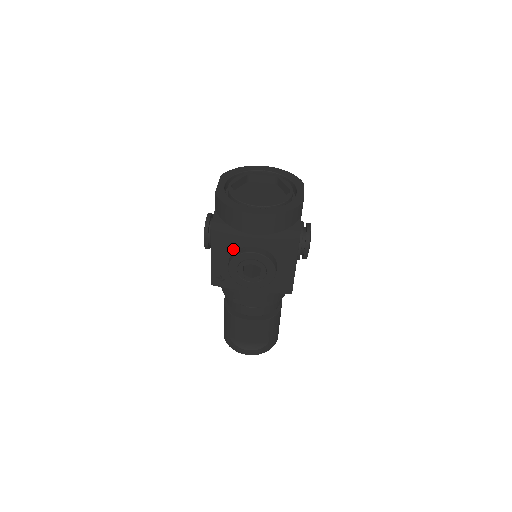
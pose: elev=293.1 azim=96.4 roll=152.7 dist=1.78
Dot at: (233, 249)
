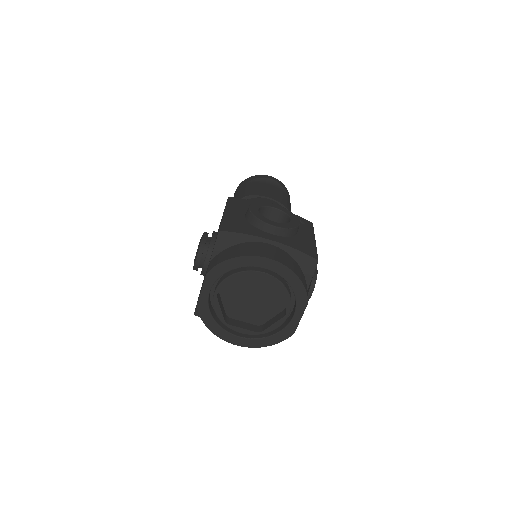
Dot at: occluded
